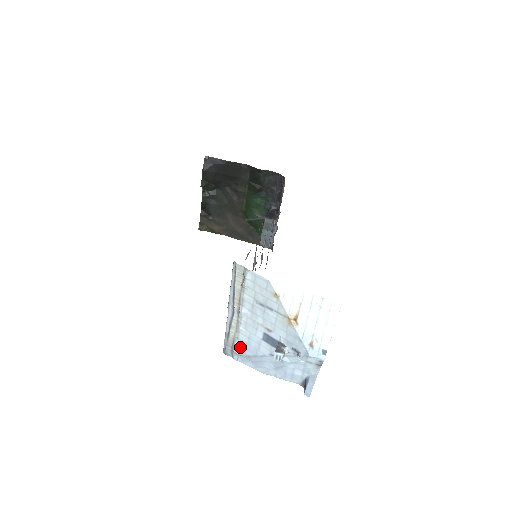
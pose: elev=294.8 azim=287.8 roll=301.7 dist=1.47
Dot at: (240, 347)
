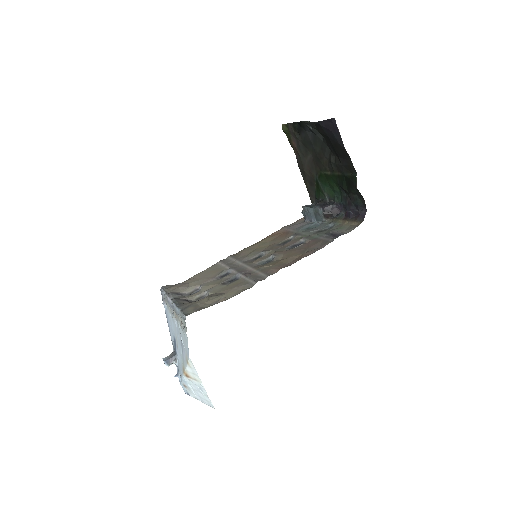
Dot at: (166, 309)
